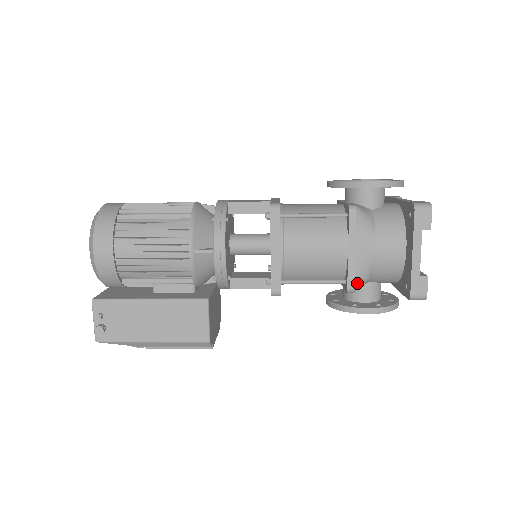
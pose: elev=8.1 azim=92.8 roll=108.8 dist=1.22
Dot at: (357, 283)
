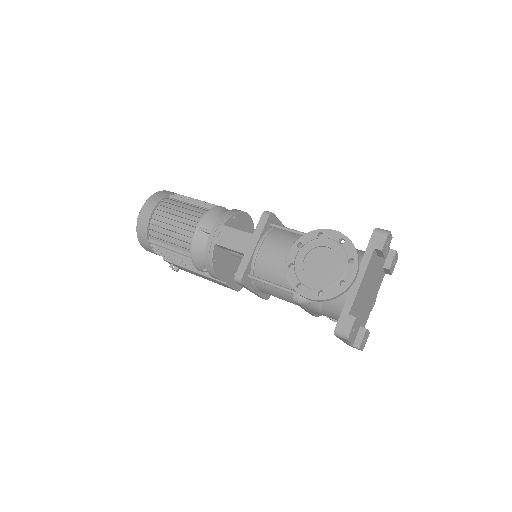
Dot at: (318, 316)
